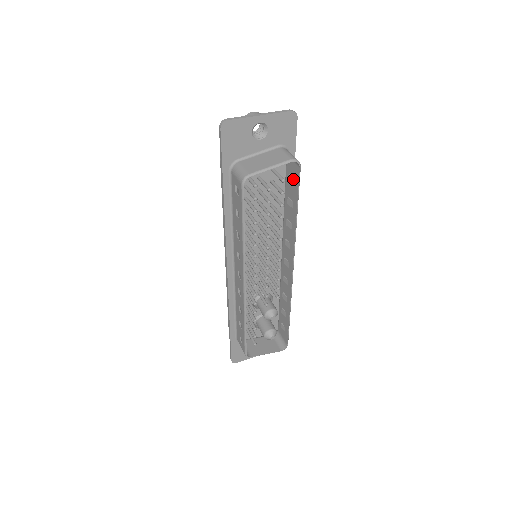
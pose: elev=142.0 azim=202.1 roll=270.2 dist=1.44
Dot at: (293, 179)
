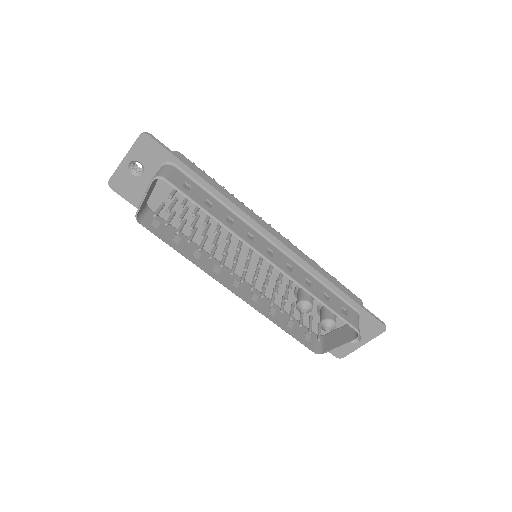
Dot at: (182, 188)
